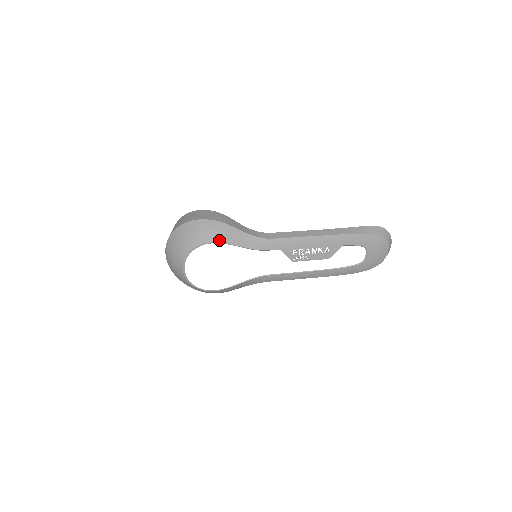
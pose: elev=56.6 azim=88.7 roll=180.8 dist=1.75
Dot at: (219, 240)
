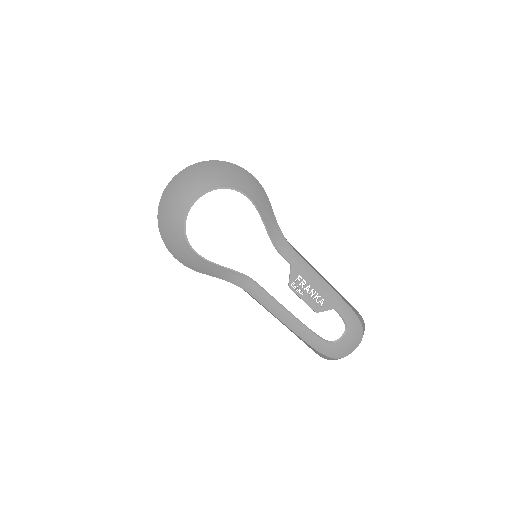
Dot at: (256, 202)
